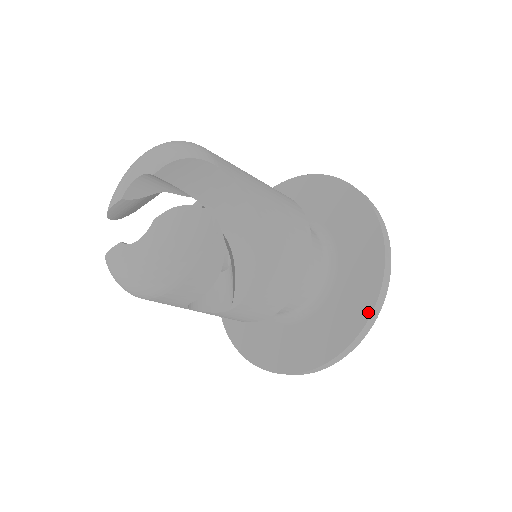
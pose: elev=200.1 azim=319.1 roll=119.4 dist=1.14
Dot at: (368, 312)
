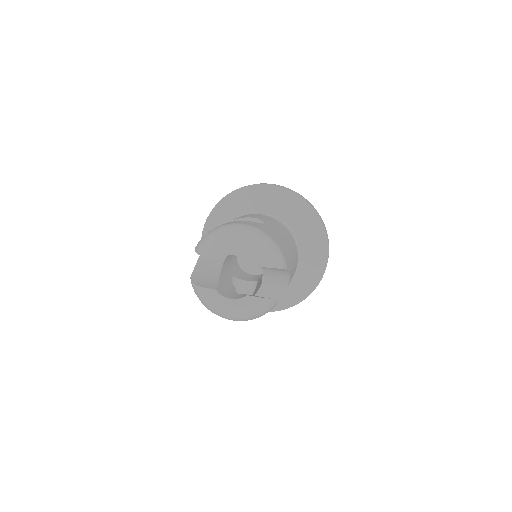
Dot at: (302, 299)
